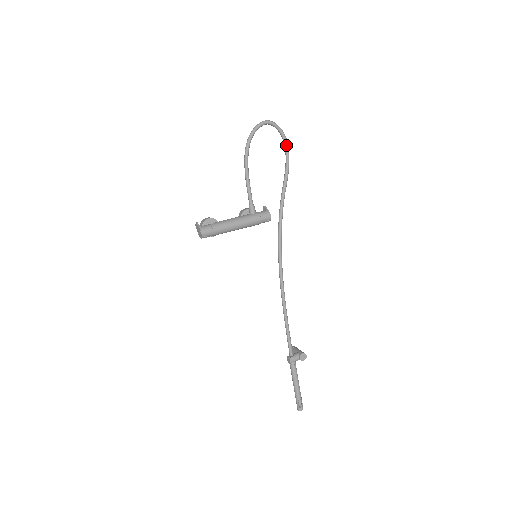
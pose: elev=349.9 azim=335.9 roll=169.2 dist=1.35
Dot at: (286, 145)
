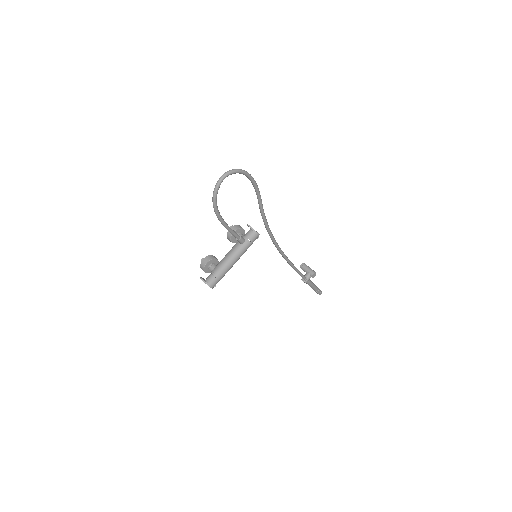
Dot at: (249, 178)
